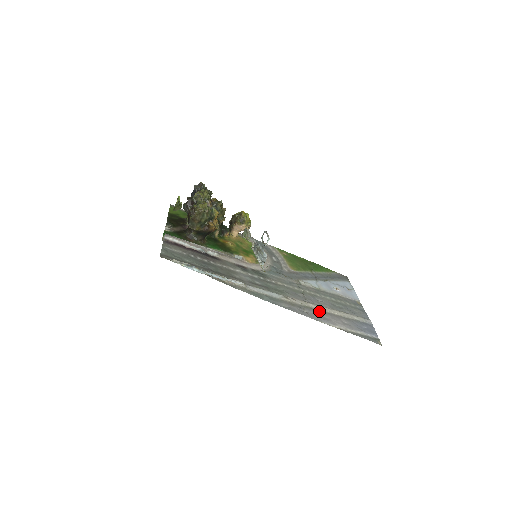
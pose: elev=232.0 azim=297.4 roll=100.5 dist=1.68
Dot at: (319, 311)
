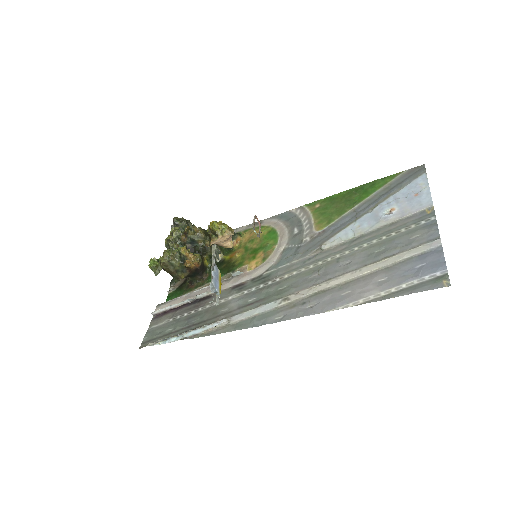
Dot at: (336, 288)
